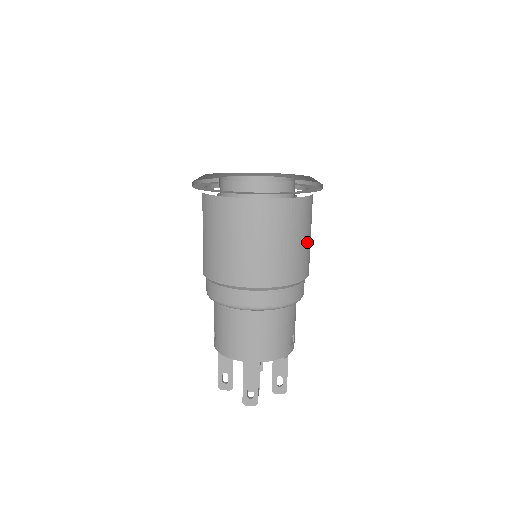
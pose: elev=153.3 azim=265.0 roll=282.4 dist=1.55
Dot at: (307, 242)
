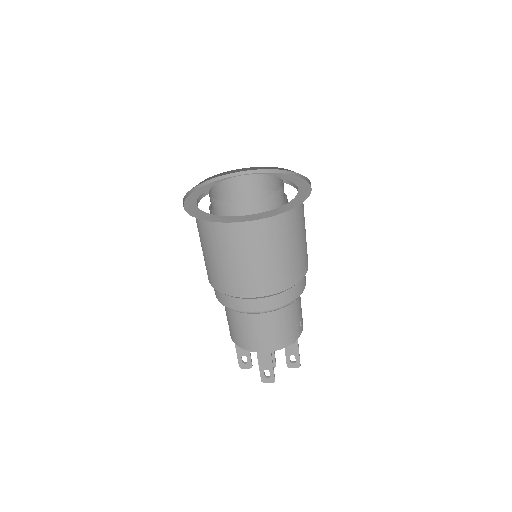
Dot at: (301, 245)
